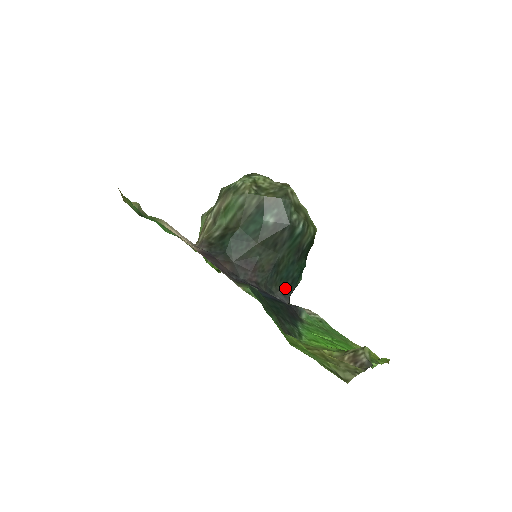
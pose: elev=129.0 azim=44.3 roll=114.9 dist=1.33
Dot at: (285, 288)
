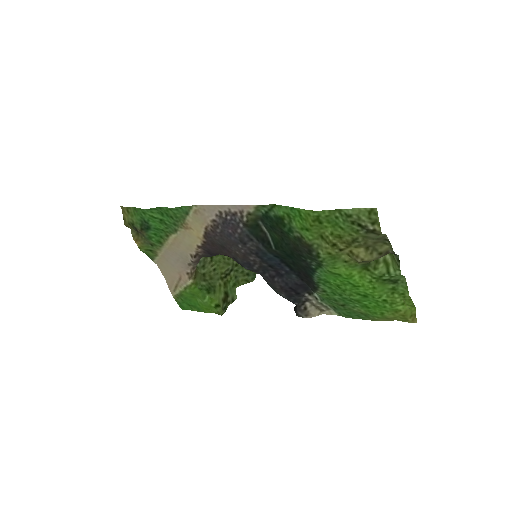
Dot at: occluded
